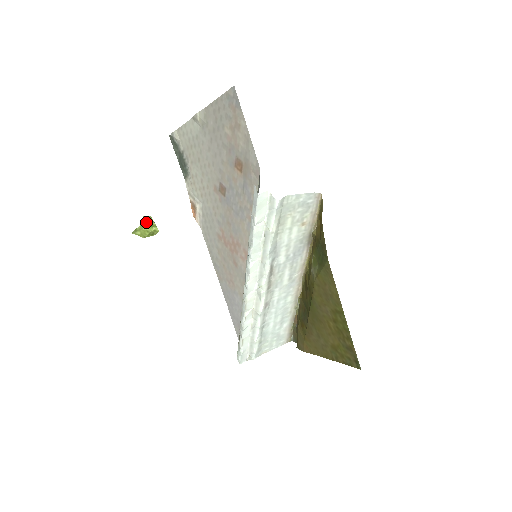
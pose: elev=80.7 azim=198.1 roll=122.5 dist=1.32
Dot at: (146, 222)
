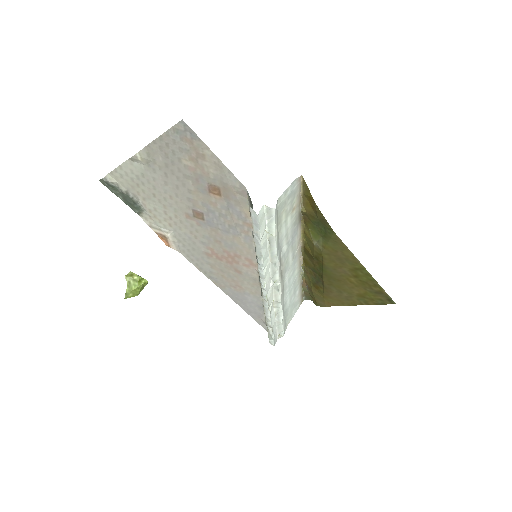
Dot at: (131, 280)
